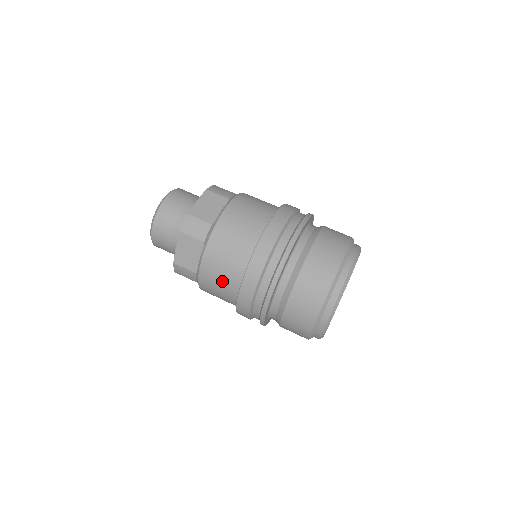
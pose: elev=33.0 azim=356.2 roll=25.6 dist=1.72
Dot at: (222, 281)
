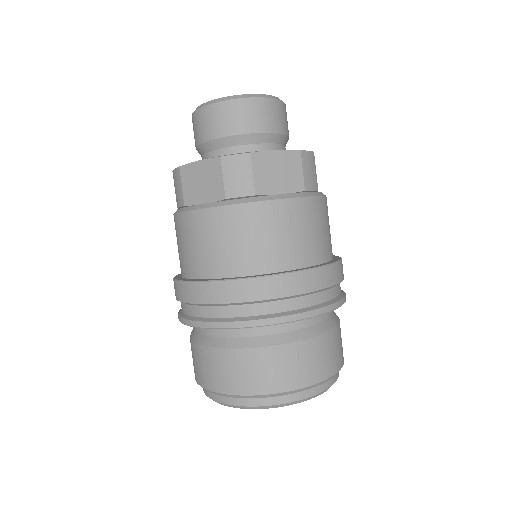
Dot at: occluded
